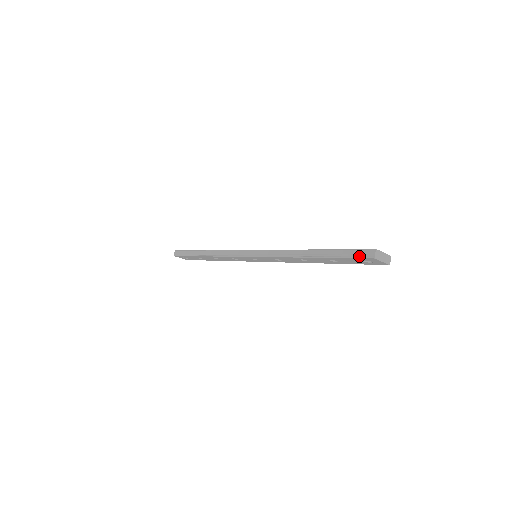
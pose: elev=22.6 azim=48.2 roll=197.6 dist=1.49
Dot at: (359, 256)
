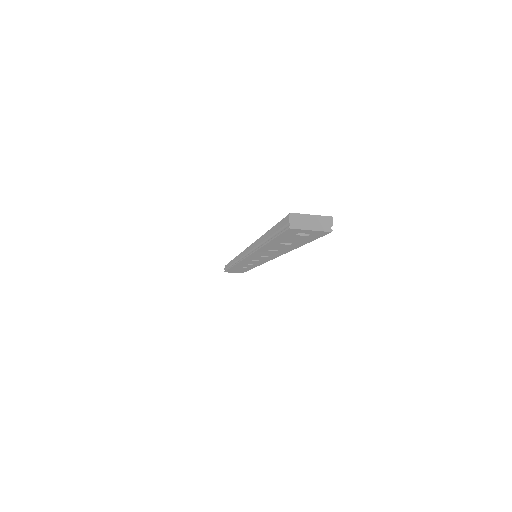
Dot at: (282, 230)
